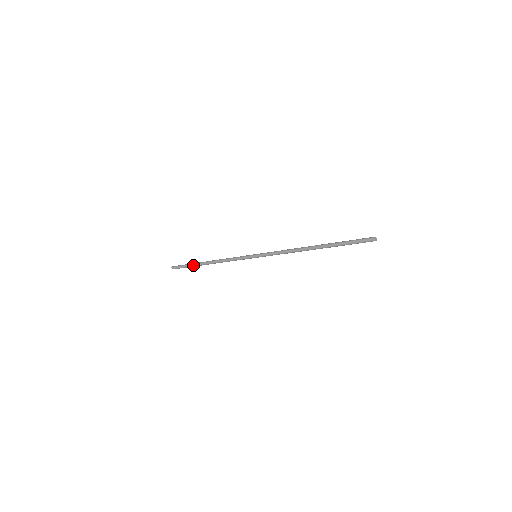
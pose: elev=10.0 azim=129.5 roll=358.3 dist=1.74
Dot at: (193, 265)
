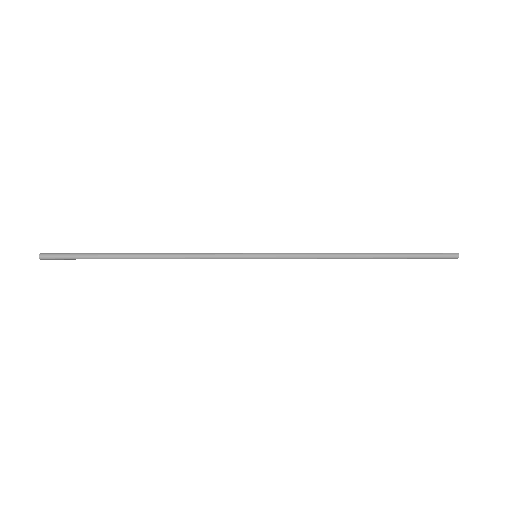
Dot at: (104, 256)
